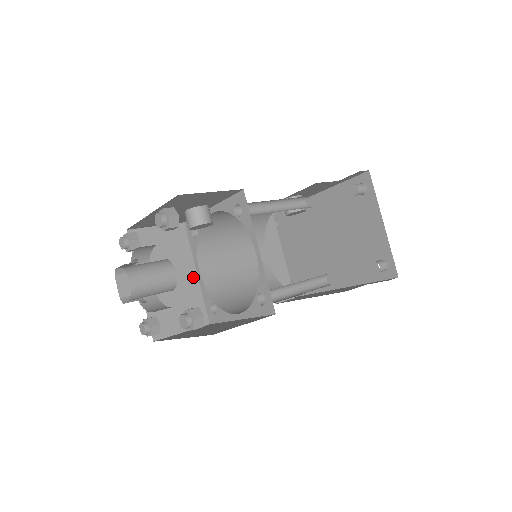
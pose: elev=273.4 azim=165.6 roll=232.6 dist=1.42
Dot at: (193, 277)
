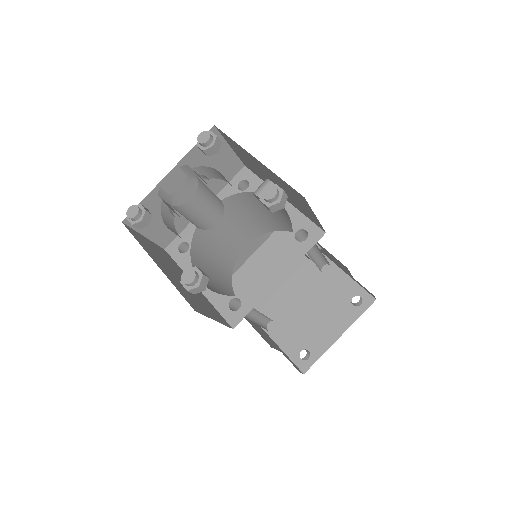
Dot at: occluded
